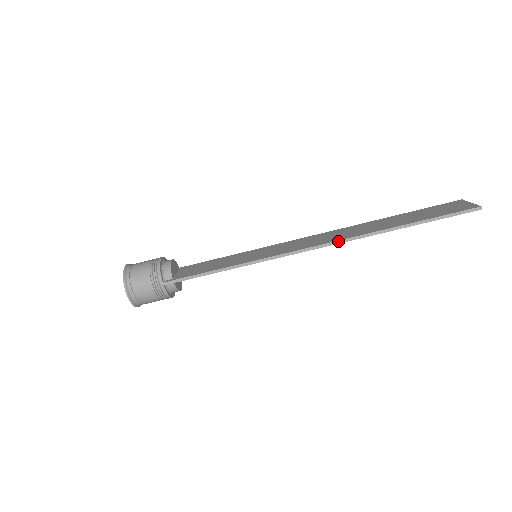
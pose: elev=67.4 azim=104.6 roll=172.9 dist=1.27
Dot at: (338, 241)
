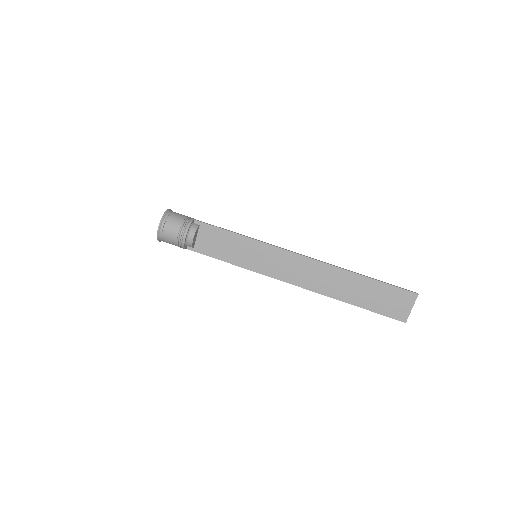
Dot at: (319, 260)
